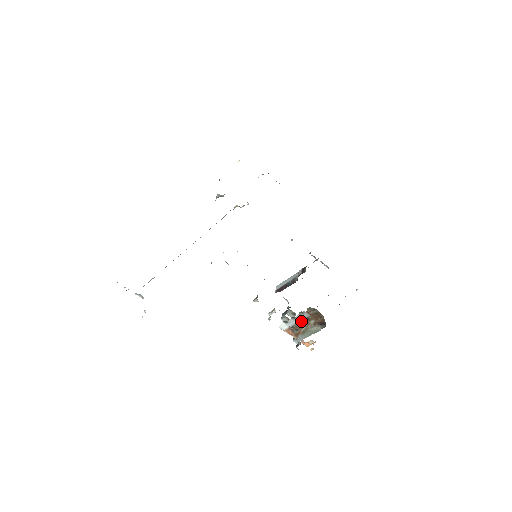
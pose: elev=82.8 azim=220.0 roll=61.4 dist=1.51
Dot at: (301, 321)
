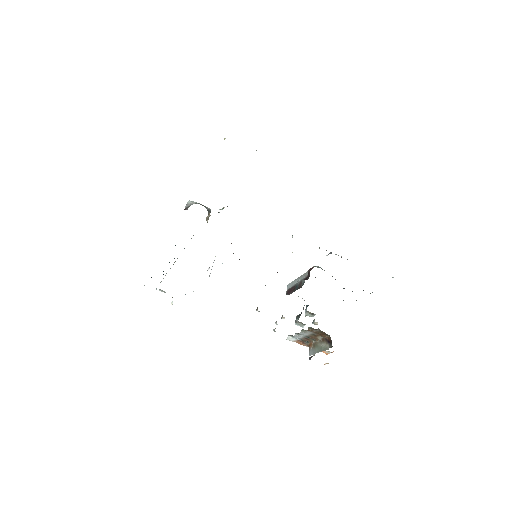
Dot at: (307, 336)
